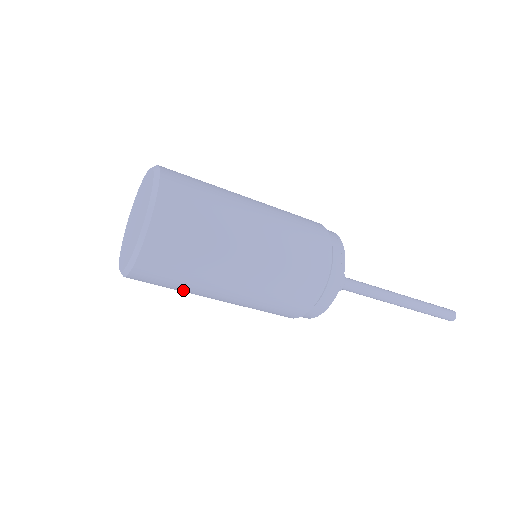
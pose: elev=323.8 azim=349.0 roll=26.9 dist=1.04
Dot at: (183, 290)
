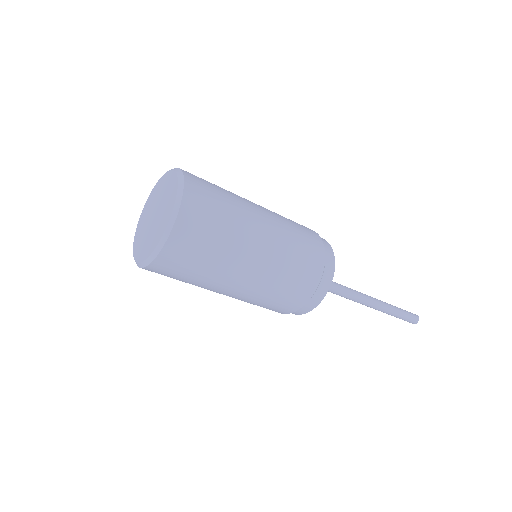
Dot at: (189, 283)
